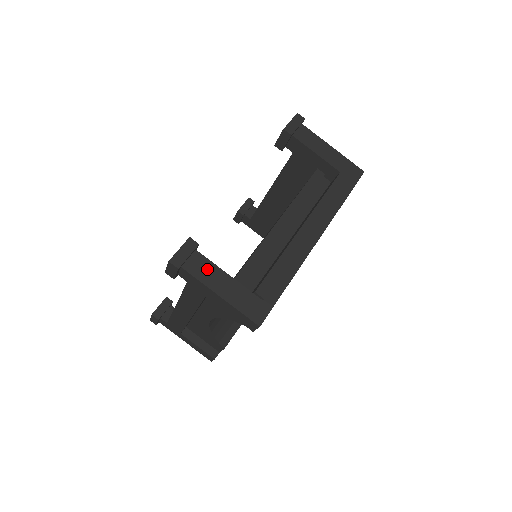
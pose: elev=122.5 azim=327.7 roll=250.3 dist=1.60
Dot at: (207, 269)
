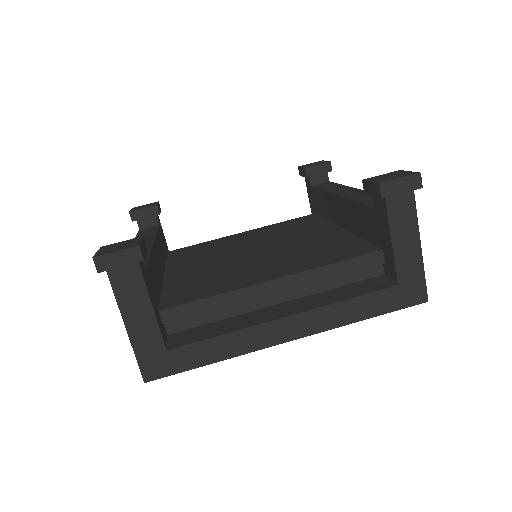
Dot at: (134, 291)
